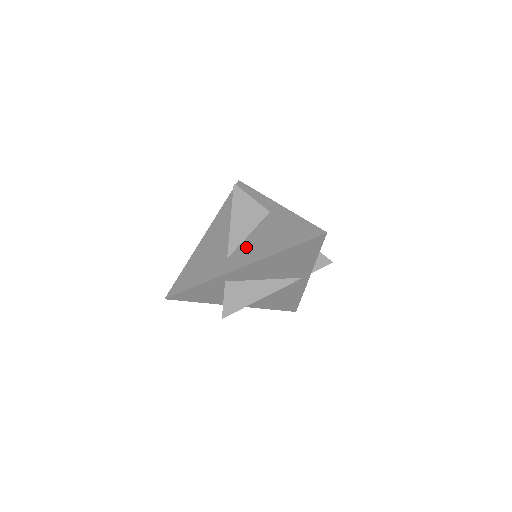
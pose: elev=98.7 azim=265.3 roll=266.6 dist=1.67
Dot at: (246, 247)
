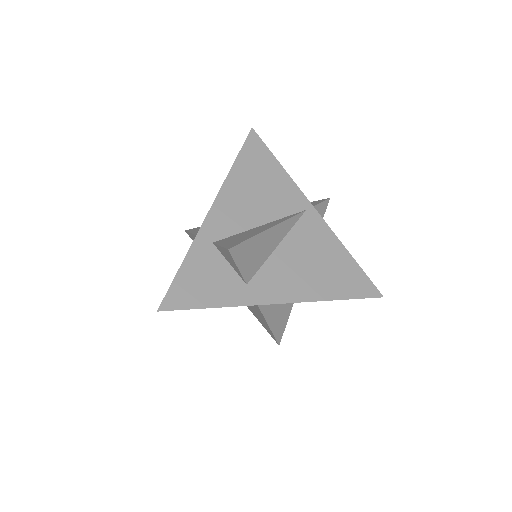
Dot at: occluded
